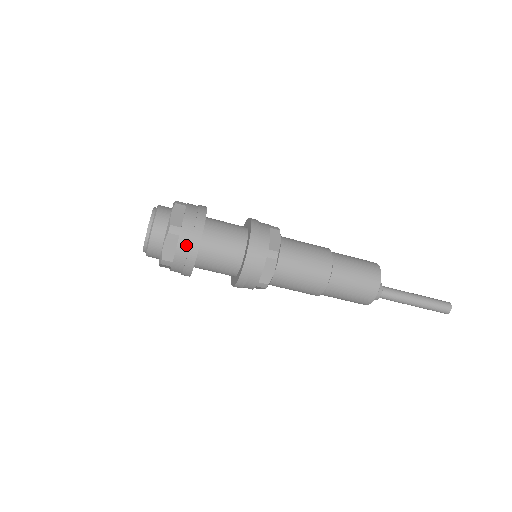
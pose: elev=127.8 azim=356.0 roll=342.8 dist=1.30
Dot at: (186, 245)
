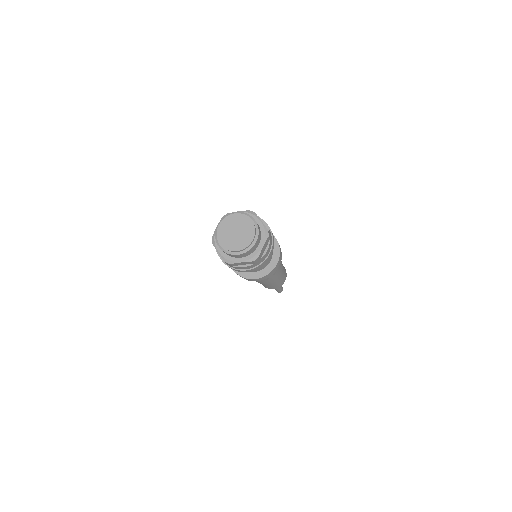
Dot at: (251, 267)
